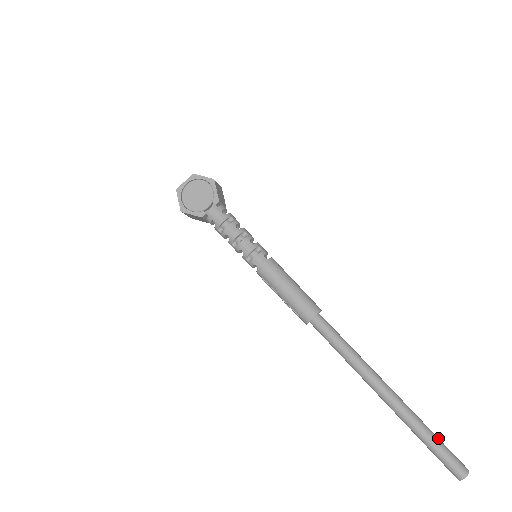
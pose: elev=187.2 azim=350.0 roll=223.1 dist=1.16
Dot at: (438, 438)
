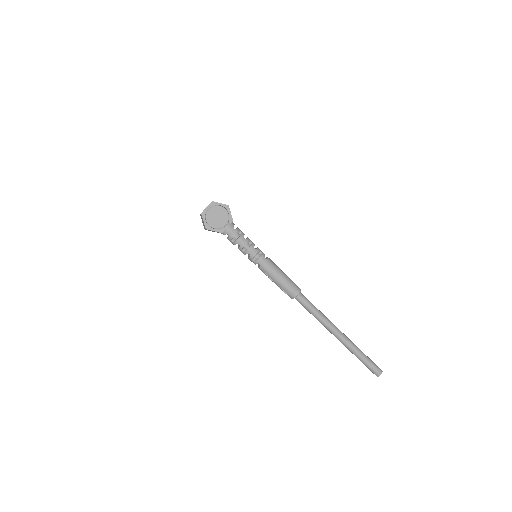
Dot at: (367, 356)
